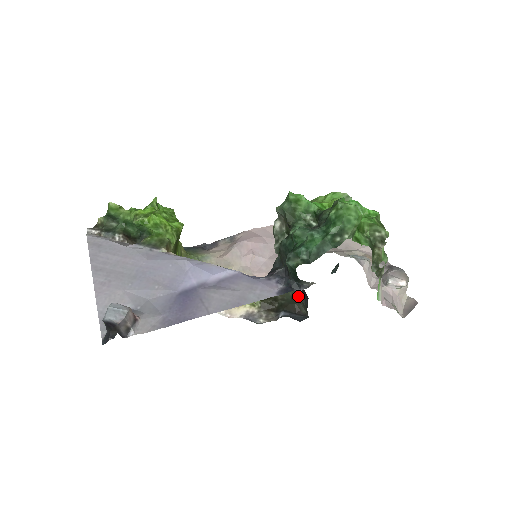
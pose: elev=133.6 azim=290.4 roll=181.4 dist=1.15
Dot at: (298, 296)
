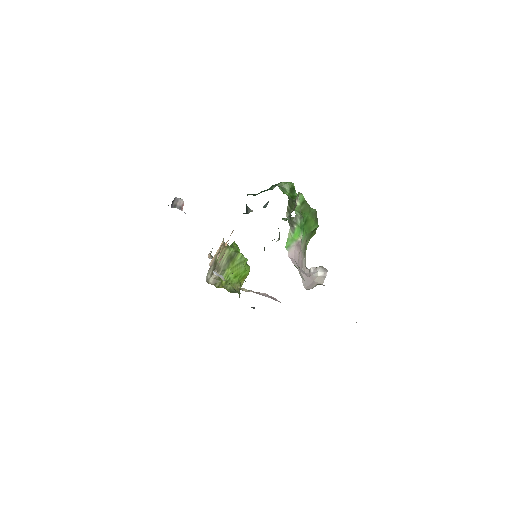
Dot at: occluded
